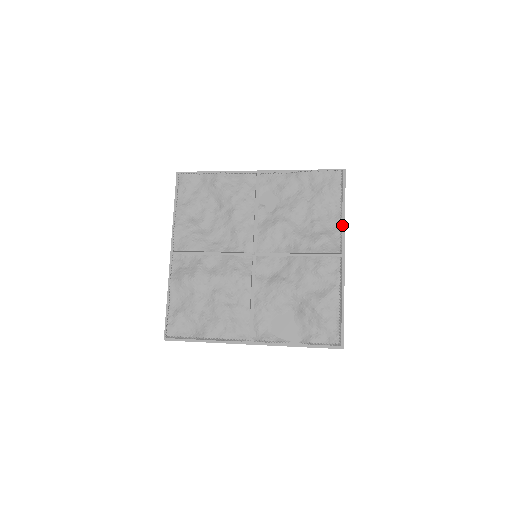
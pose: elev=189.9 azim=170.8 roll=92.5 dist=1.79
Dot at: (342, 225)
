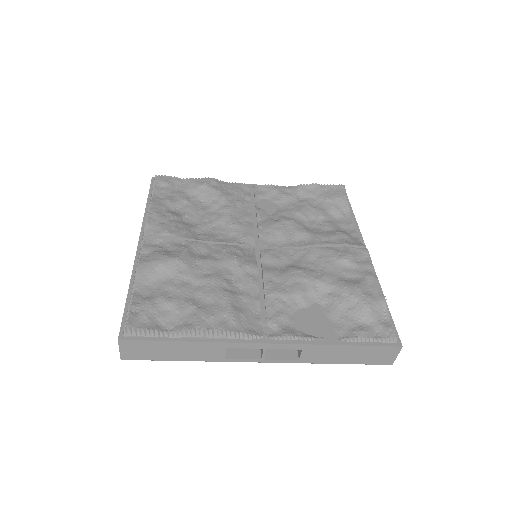
Dot at: (356, 229)
